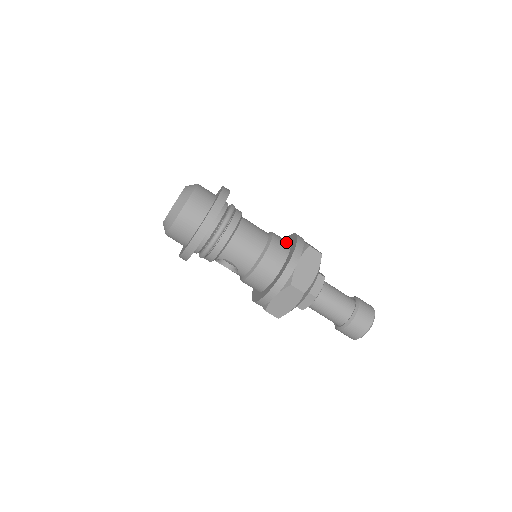
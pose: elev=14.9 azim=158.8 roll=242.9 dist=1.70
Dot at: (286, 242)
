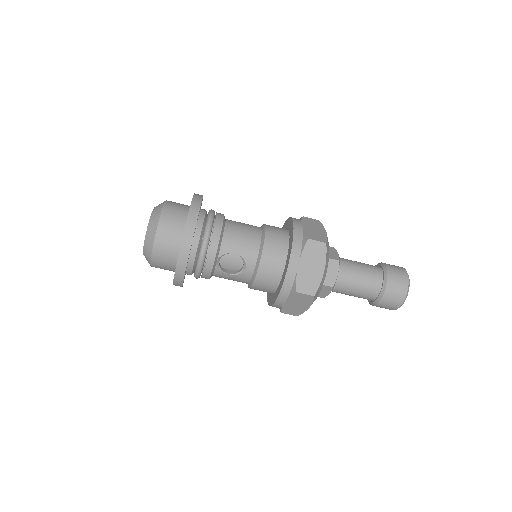
Dot at: occluded
